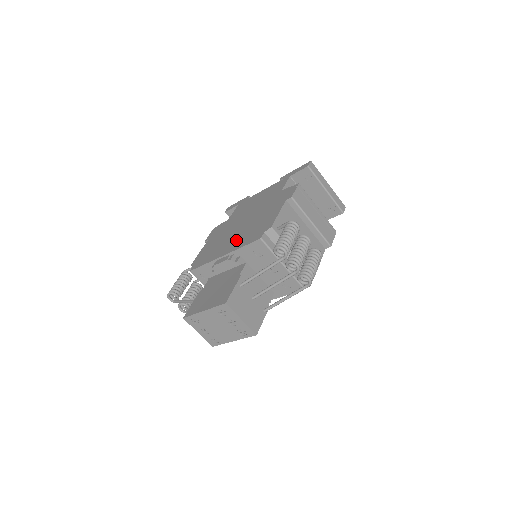
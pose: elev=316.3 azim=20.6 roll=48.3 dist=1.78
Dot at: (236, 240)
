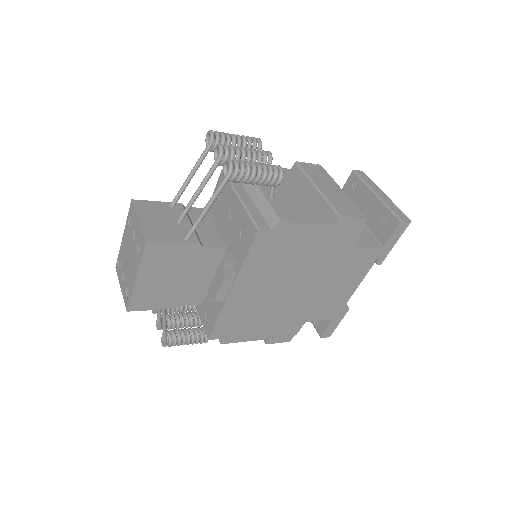
Dot at: occluded
